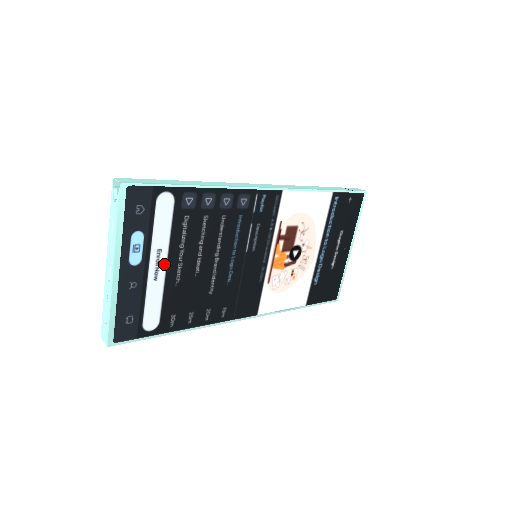
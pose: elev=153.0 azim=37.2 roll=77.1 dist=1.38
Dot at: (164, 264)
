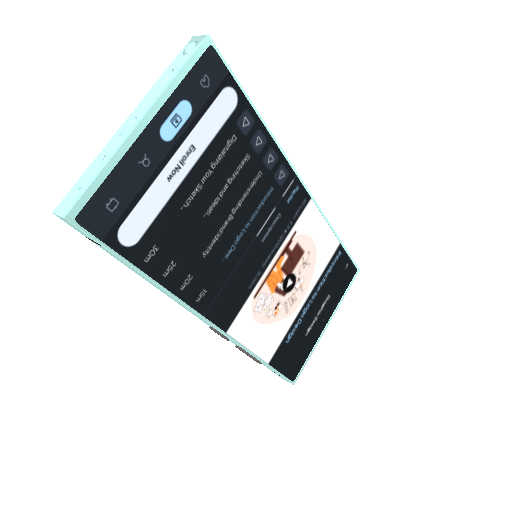
Dot at: (187, 169)
